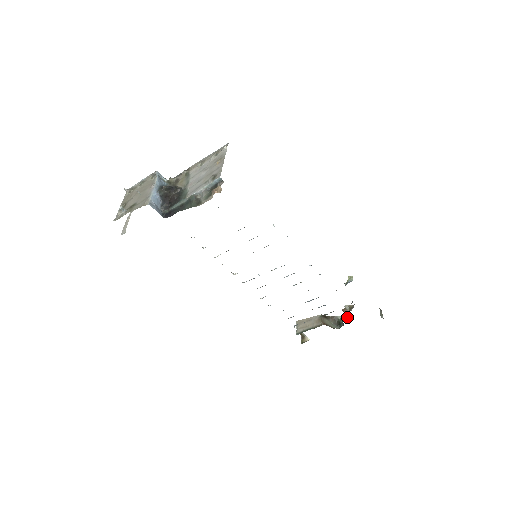
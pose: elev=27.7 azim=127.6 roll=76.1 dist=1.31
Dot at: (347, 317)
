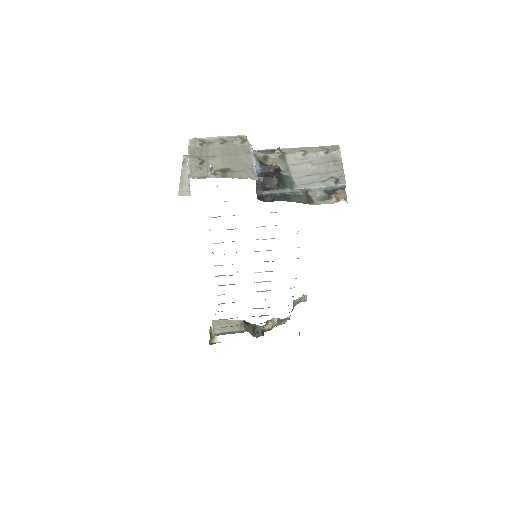
Dot at: occluded
